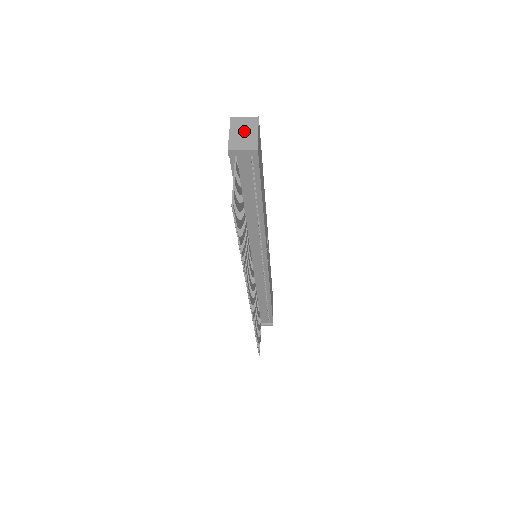
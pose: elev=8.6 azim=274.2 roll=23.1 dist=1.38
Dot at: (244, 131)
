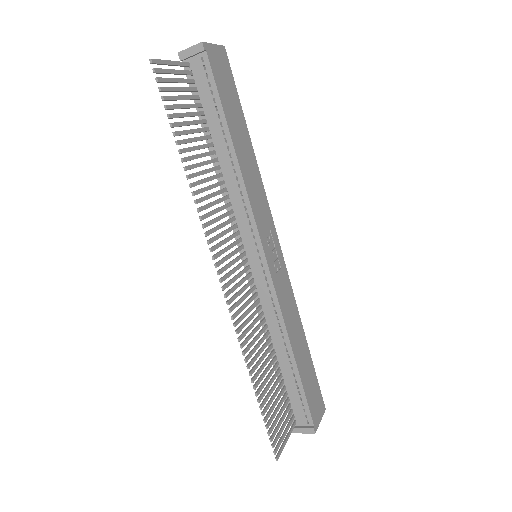
Dot at: occluded
